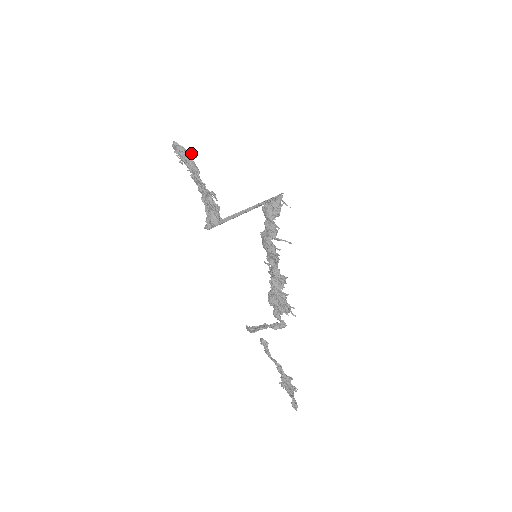
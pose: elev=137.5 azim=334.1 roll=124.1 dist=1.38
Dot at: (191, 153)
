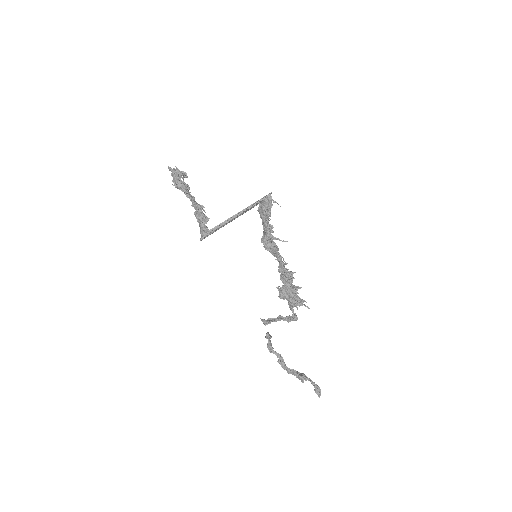
Dot at: (182, 174)
